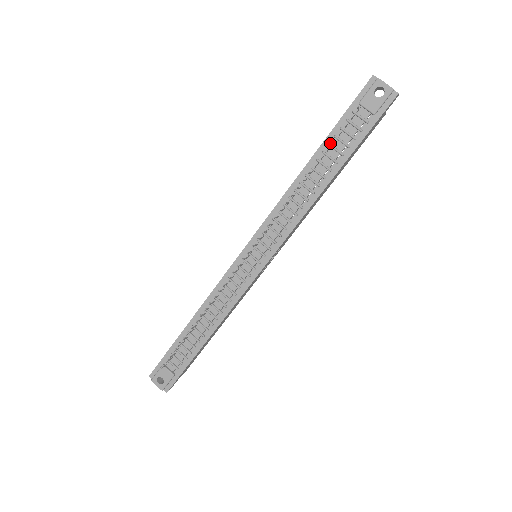
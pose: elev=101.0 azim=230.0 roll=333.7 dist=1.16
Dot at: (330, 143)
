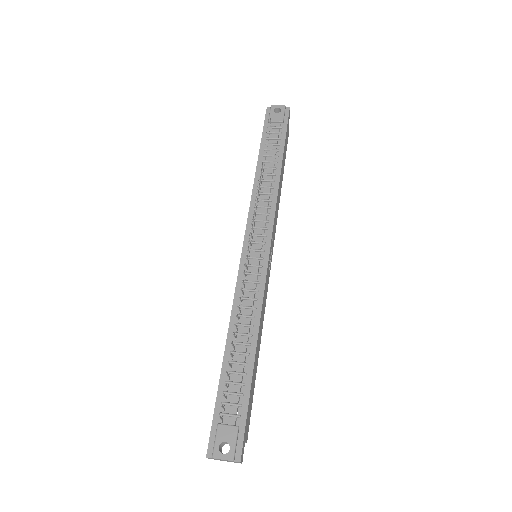
Dot at: (265, 149)
